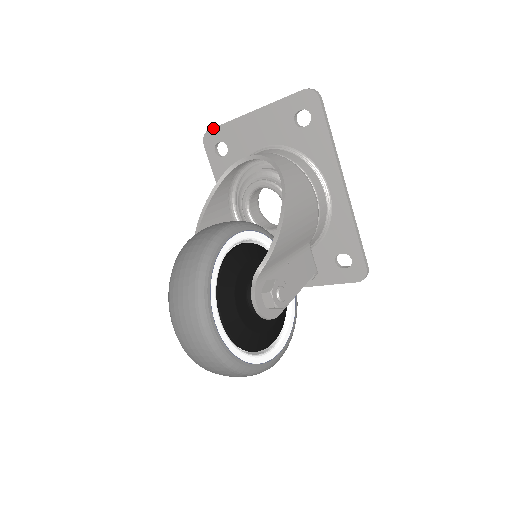
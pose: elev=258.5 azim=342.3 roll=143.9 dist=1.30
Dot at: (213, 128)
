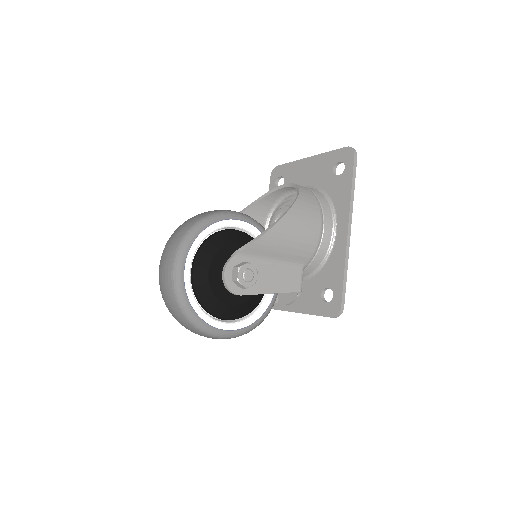
Dot at: (281, 165)
